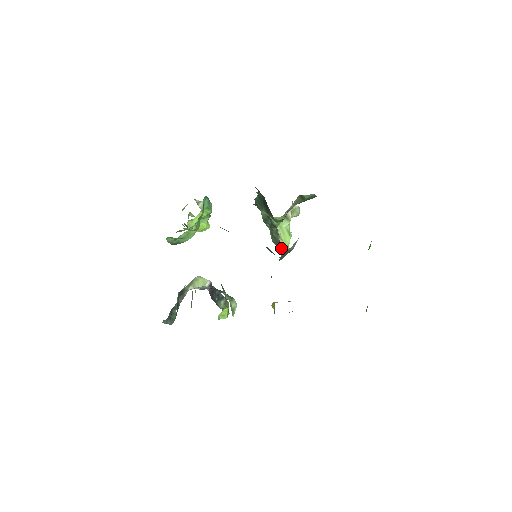
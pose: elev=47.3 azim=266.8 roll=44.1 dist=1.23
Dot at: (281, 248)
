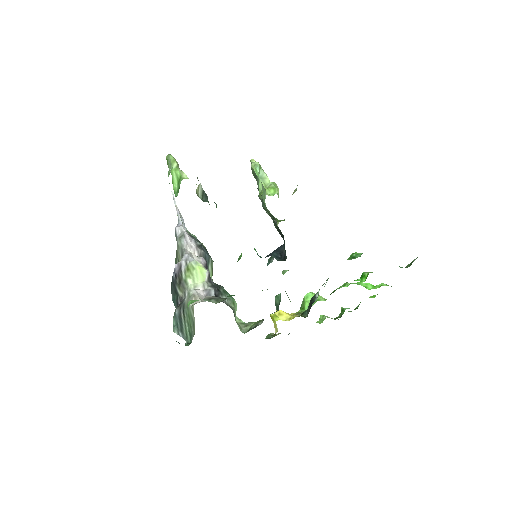
Dot at: occluded
